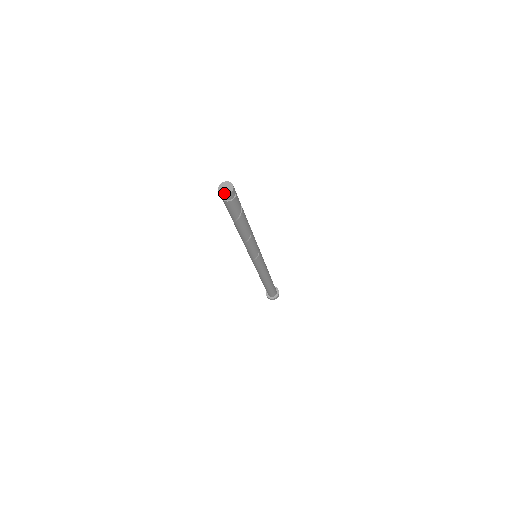
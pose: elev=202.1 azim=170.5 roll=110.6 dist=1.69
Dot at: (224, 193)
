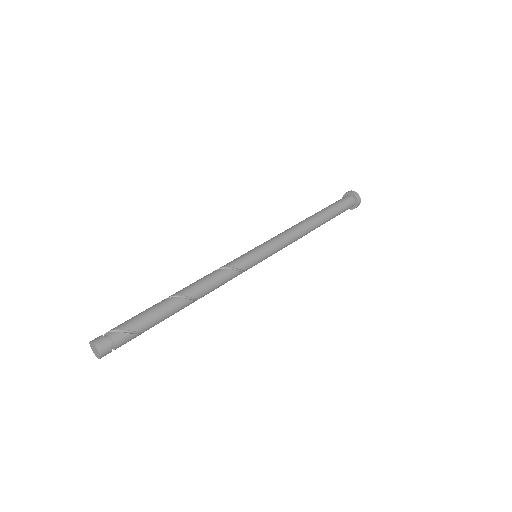
Dot at: (93, 351)
